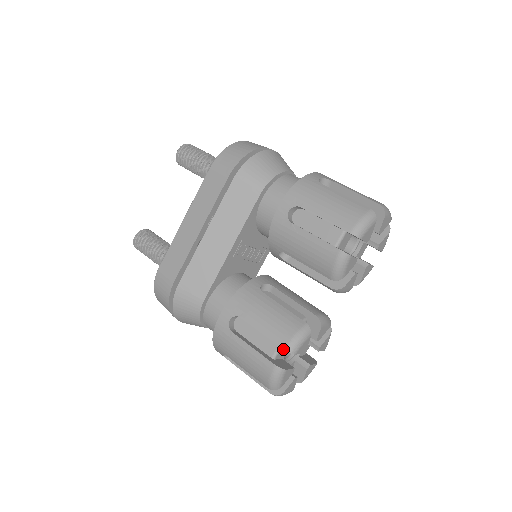
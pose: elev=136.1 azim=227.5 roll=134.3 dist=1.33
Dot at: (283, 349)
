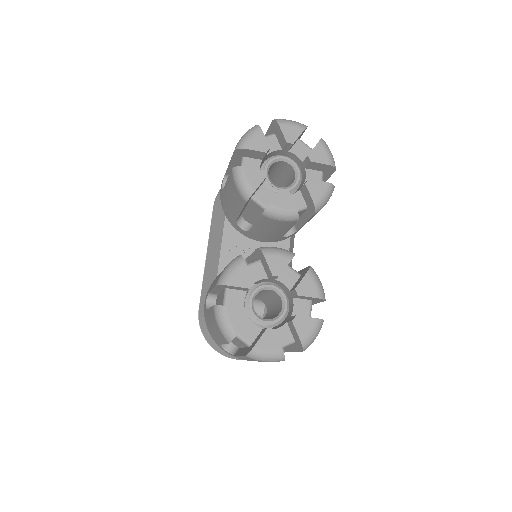
Dot at: (235, 296)
